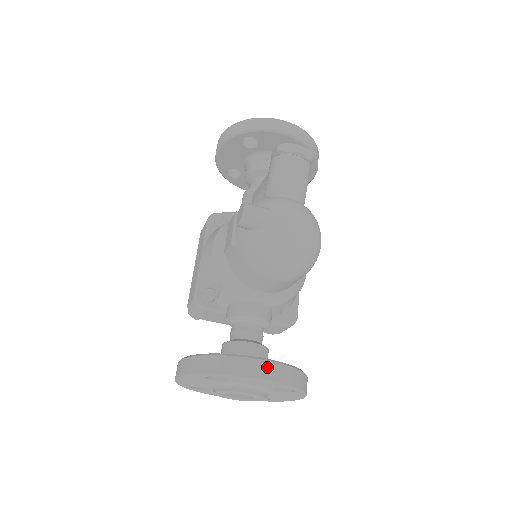
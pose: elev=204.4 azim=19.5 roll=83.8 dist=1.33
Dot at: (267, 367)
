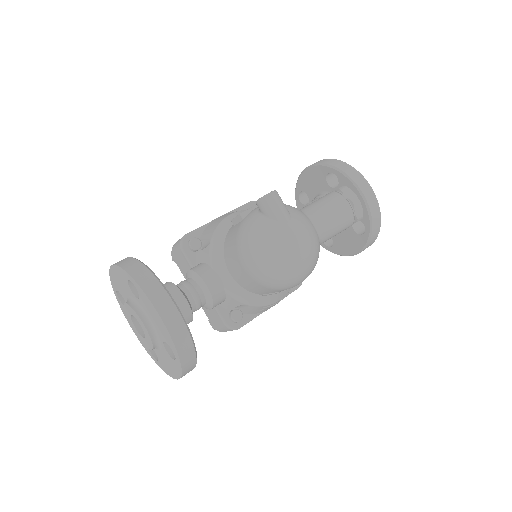
Dot at: (172, 312)
